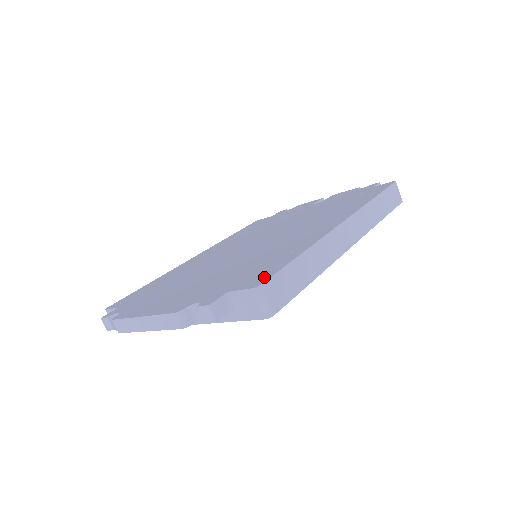
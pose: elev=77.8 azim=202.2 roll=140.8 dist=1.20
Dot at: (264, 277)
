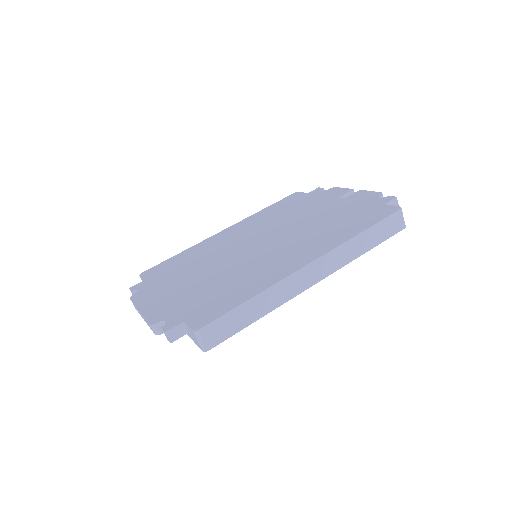
Dot at: (208, 319)
